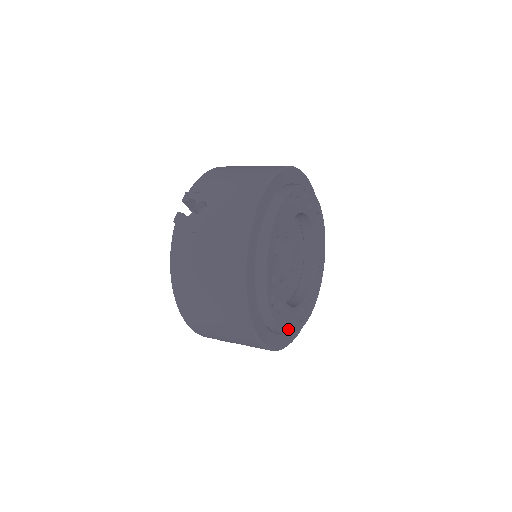
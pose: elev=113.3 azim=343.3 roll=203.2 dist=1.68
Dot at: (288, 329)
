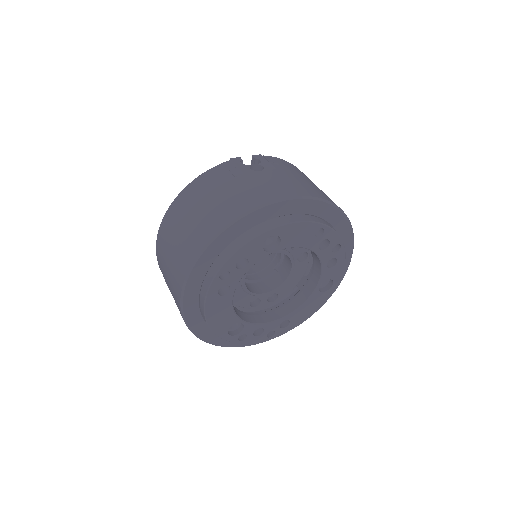
Dot at: (212, 319)
